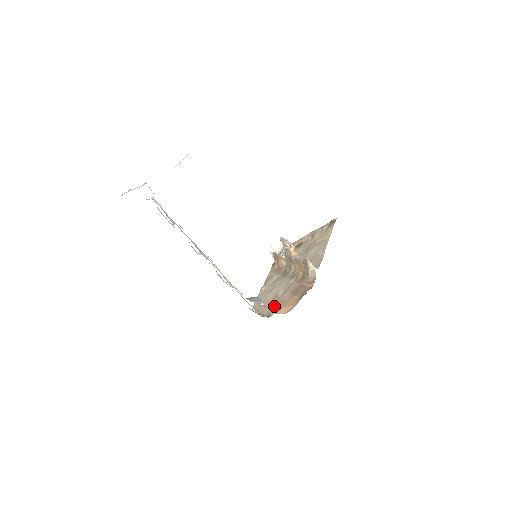
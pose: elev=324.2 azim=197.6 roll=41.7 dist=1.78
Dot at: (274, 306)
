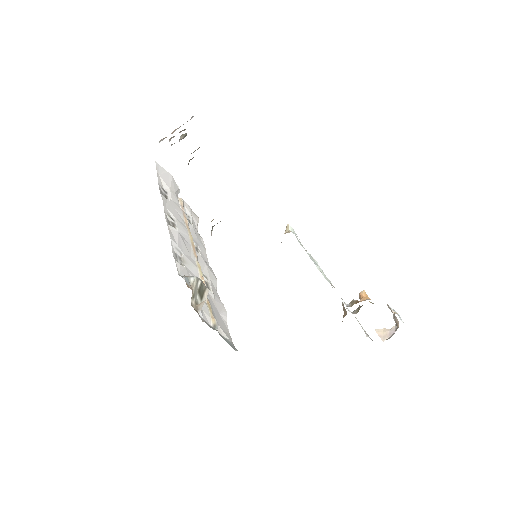
Dot at: occluded
